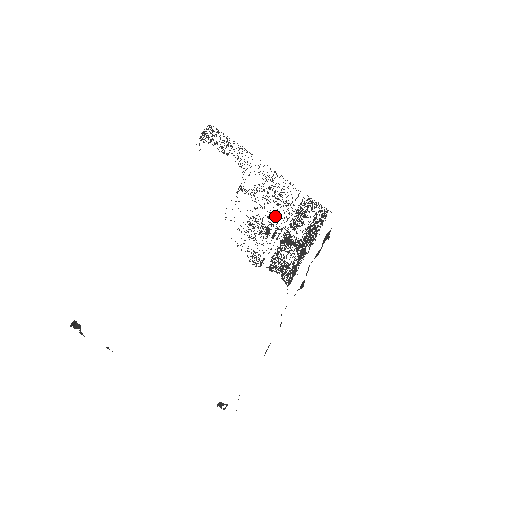
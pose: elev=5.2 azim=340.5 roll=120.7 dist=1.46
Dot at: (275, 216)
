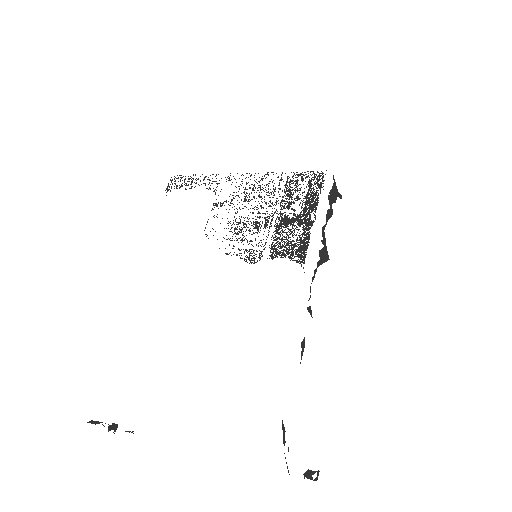
Dot at: (261, 208)
